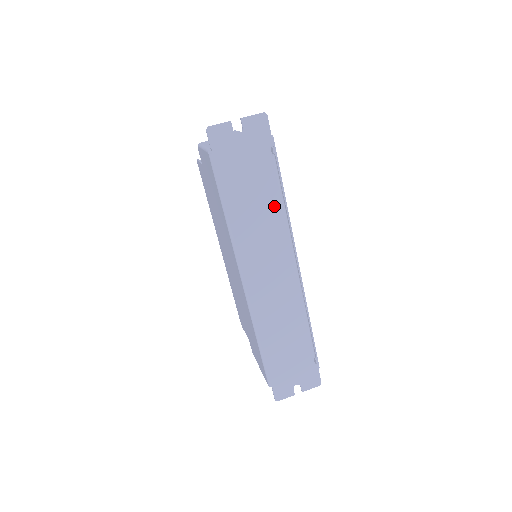
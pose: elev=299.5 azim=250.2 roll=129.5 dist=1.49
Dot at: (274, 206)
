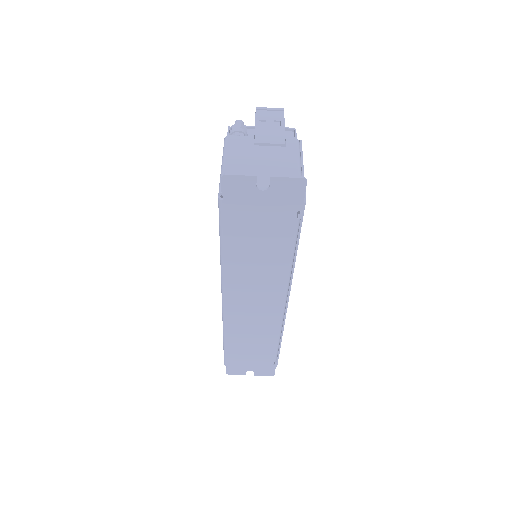
Dot at: (280, 259)
